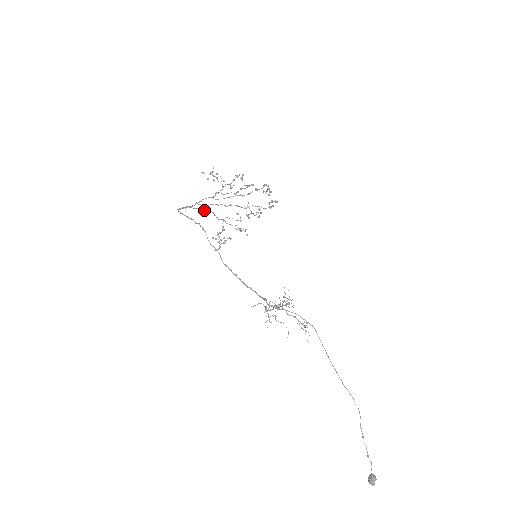
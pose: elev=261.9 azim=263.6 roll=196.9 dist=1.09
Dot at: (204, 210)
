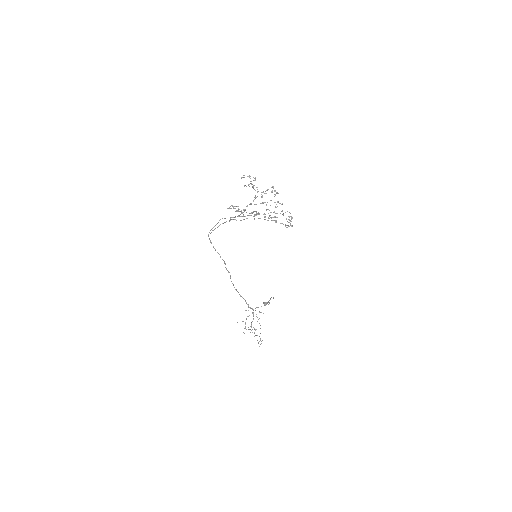
Dot at: occluded
